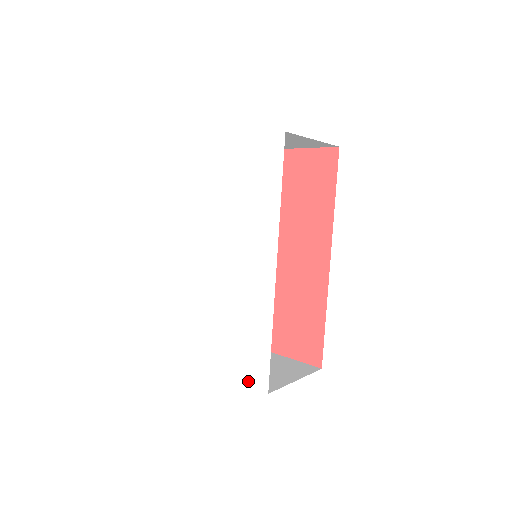
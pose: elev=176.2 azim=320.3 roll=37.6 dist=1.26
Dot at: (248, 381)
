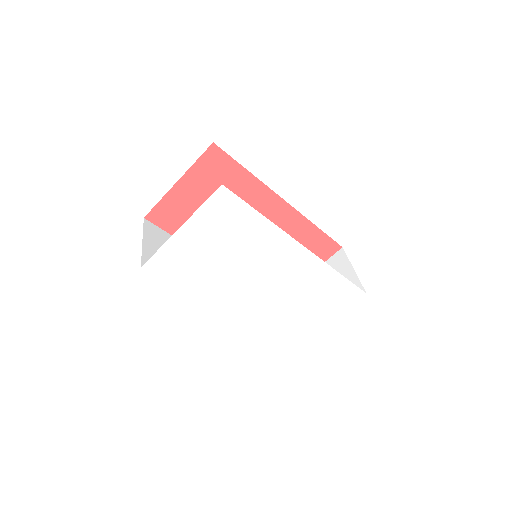
Dot at: (349, 304)
